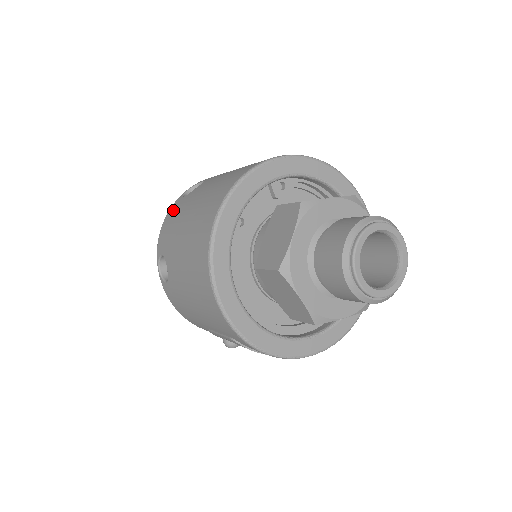
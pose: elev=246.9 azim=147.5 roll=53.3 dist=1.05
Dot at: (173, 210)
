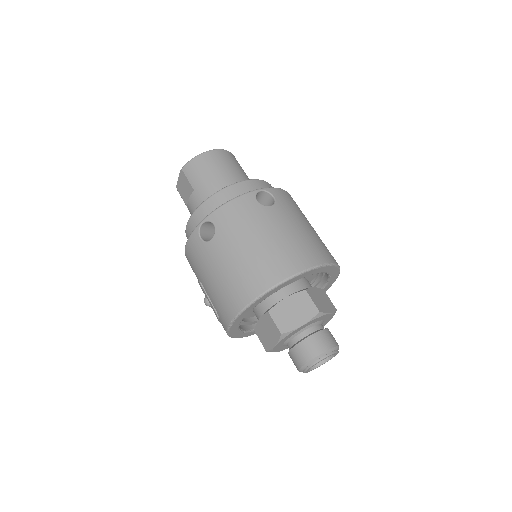
Dot at: (245, 205)
